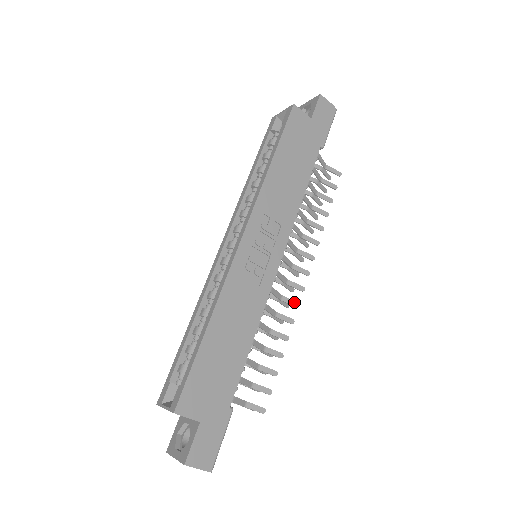
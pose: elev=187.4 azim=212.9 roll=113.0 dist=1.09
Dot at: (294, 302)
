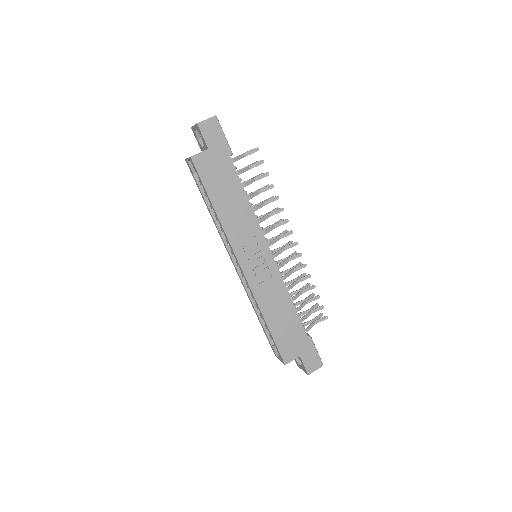
Dot at: (297, 255)
